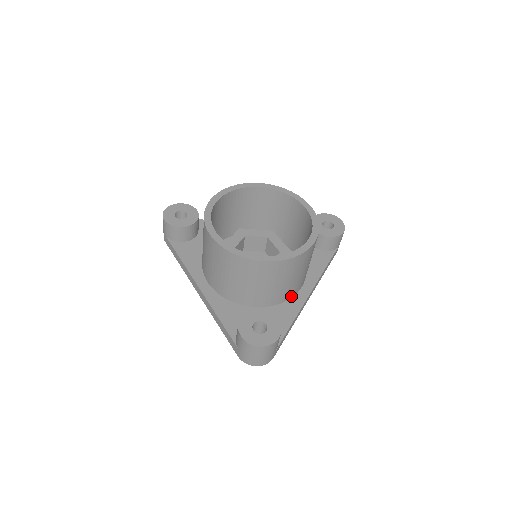
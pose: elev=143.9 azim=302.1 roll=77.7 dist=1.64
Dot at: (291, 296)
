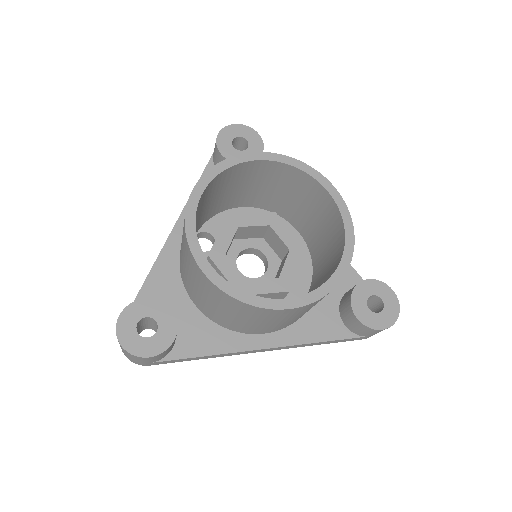
Dot at: (239, 330)
